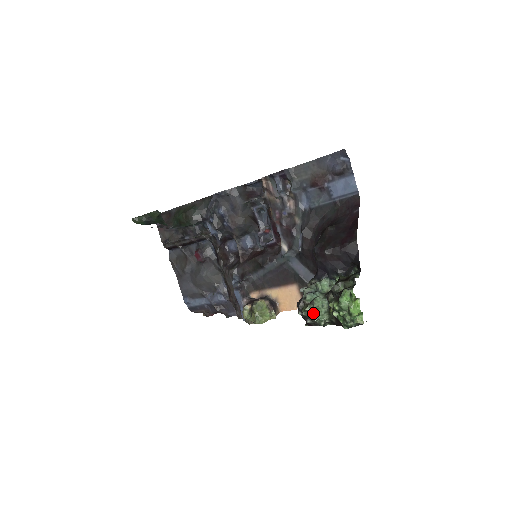
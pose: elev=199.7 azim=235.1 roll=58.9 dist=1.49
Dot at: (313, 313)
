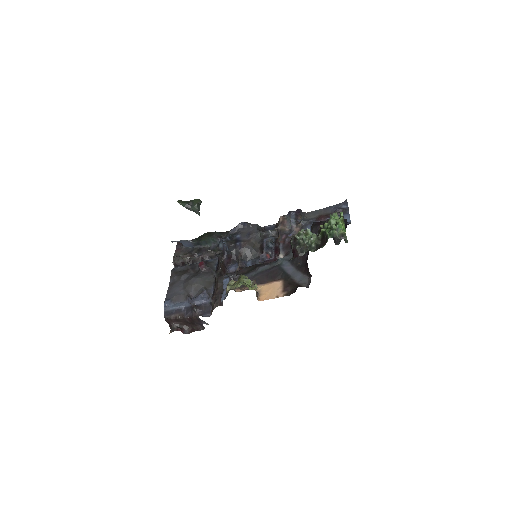
Dot at: (304, 237)
